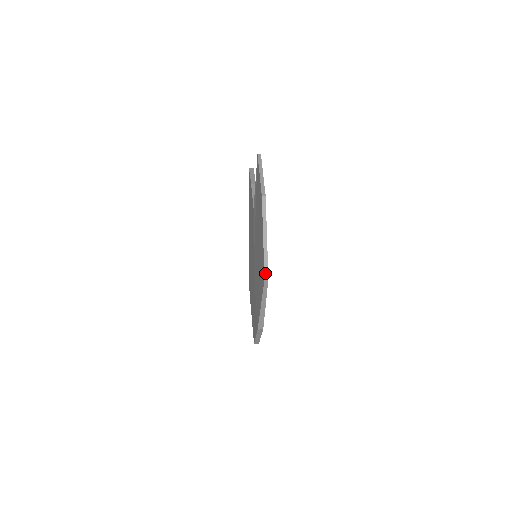
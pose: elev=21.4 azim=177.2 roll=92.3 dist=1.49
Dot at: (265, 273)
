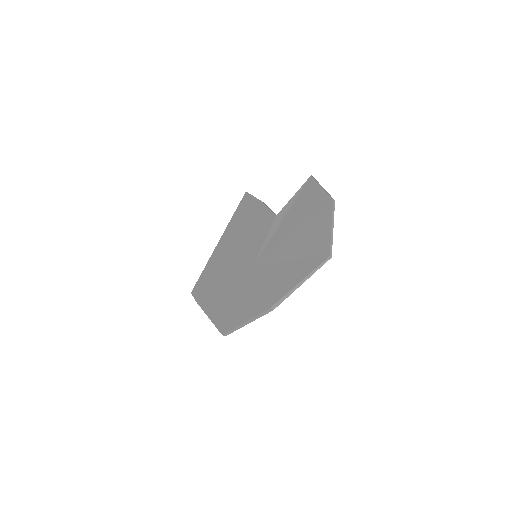
Dot at: (330, 252)
